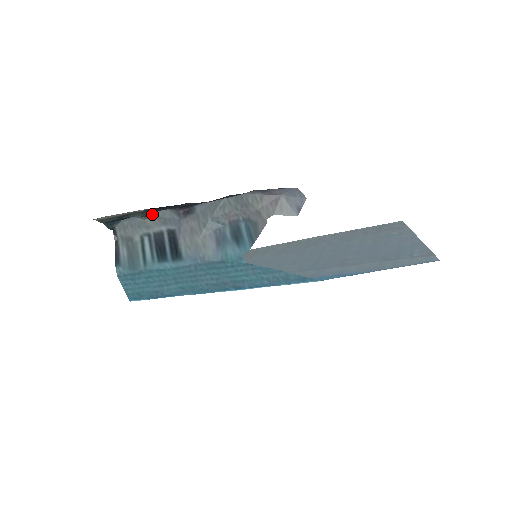
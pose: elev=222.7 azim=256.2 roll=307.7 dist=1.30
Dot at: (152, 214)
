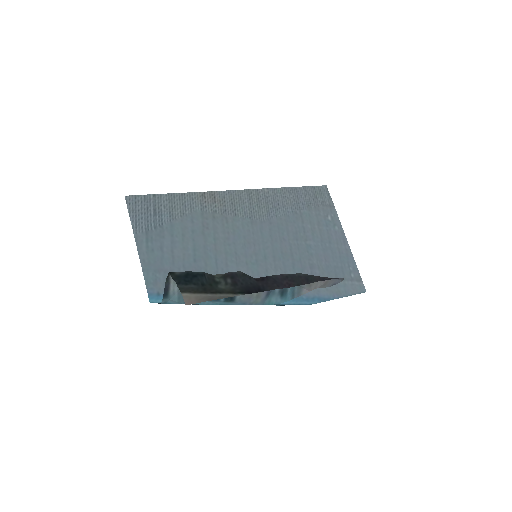
Dot at: (225, 274)
